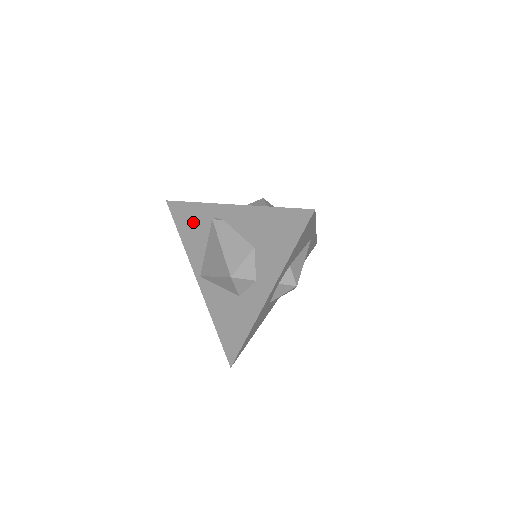
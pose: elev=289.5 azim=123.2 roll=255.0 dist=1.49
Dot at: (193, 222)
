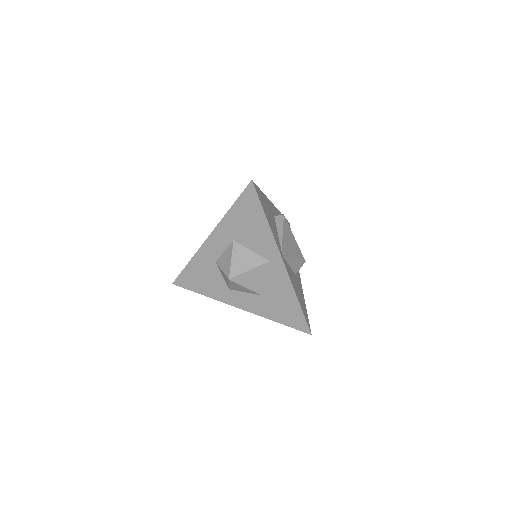
Dot at: occluded
